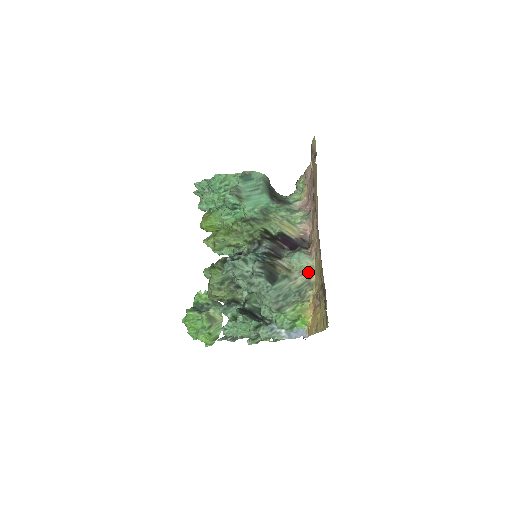
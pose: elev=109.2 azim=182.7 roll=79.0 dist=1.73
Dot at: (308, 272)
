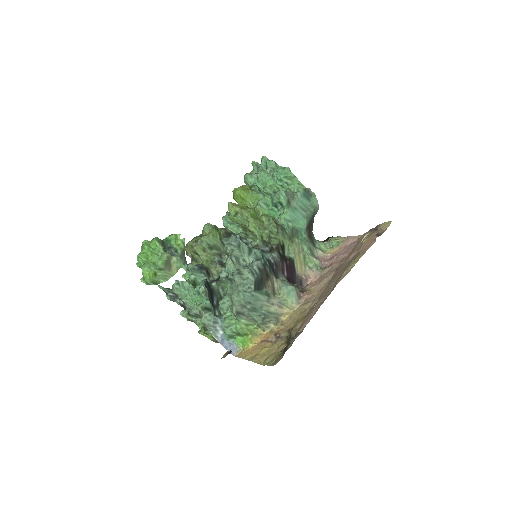
Dot at: (284, 309)
